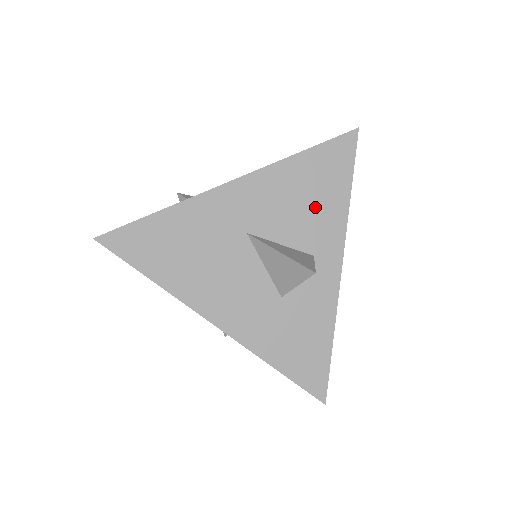
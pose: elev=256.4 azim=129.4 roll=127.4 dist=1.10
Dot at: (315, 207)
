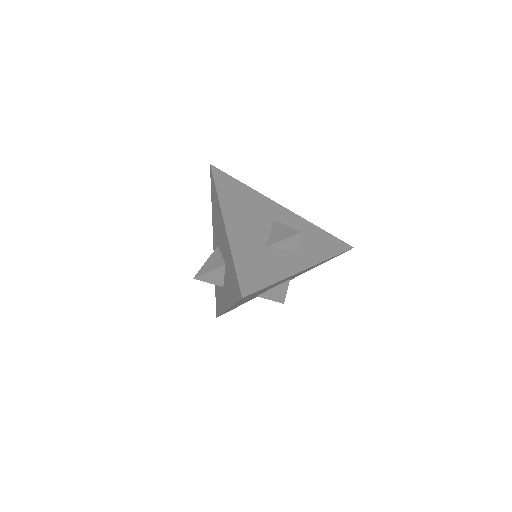
Dot at: (312, 244)
